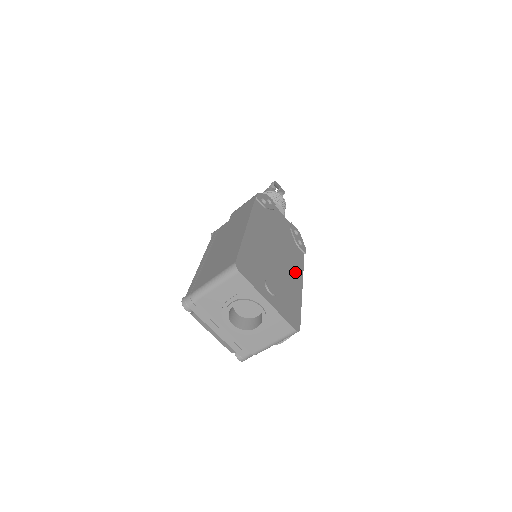
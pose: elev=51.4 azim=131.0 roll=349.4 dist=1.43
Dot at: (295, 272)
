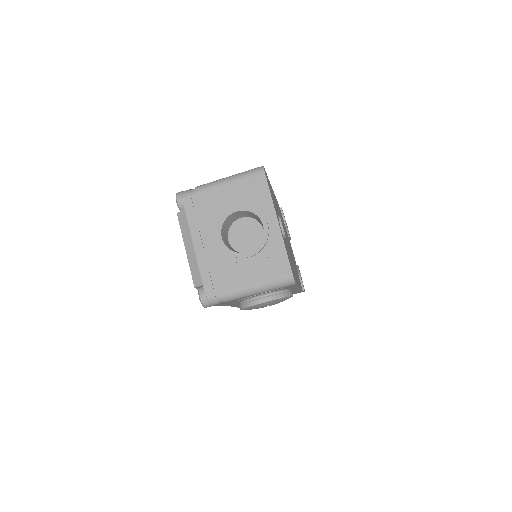
Dot at: (296, 274)
